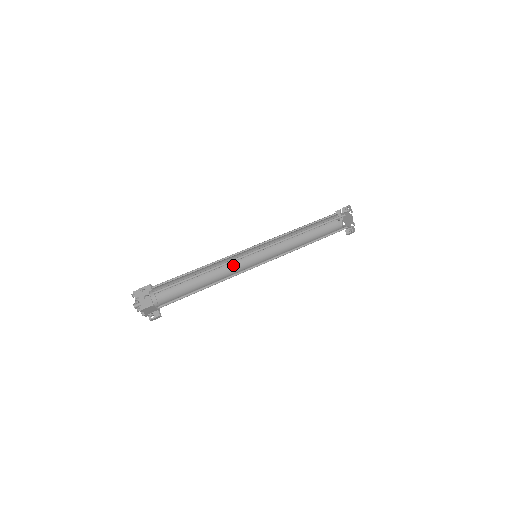
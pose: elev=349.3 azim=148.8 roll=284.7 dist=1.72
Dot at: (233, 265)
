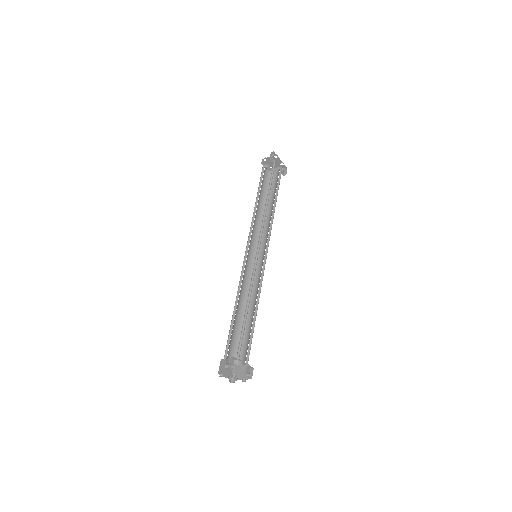
Dot at: (247, 278)
